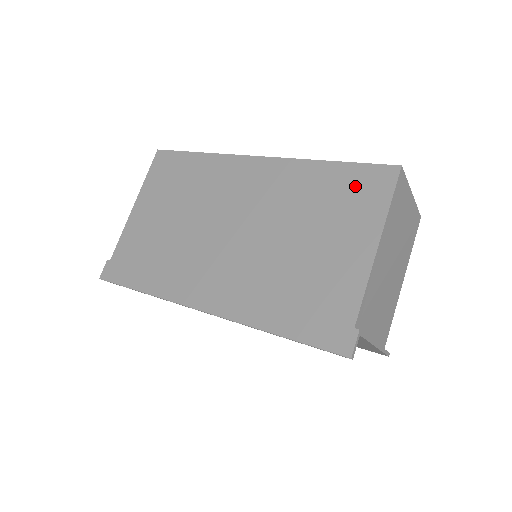
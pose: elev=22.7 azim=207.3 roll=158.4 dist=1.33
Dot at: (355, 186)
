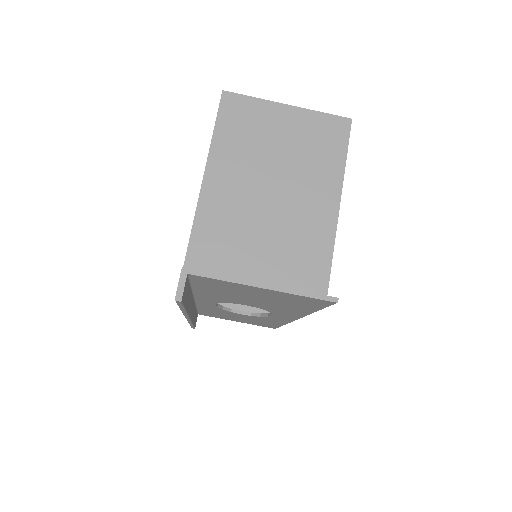
Dot at: occluded
